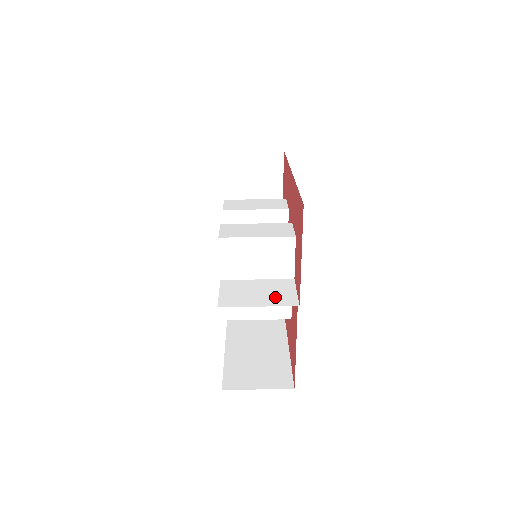
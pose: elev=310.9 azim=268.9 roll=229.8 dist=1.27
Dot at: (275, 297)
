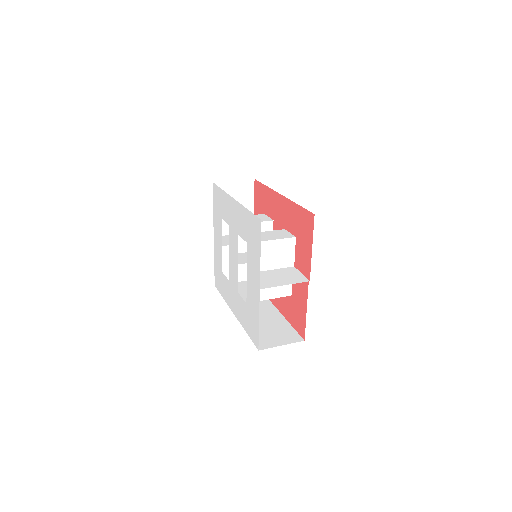
Dot at: (291, 278)
